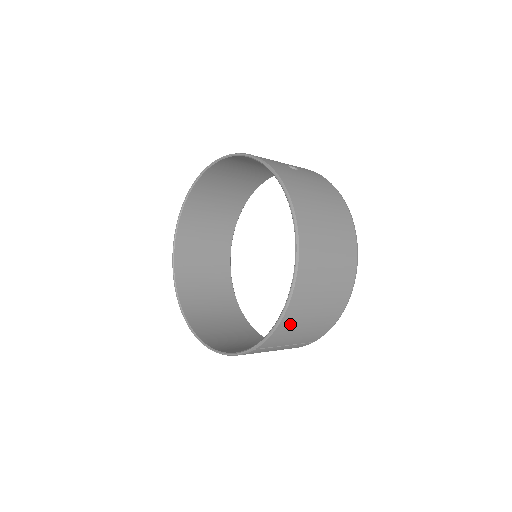
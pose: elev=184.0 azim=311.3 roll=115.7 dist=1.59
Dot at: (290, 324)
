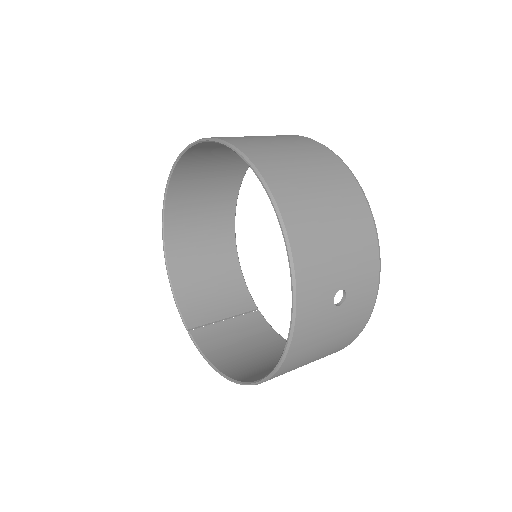
Dot at: (222, 356)
